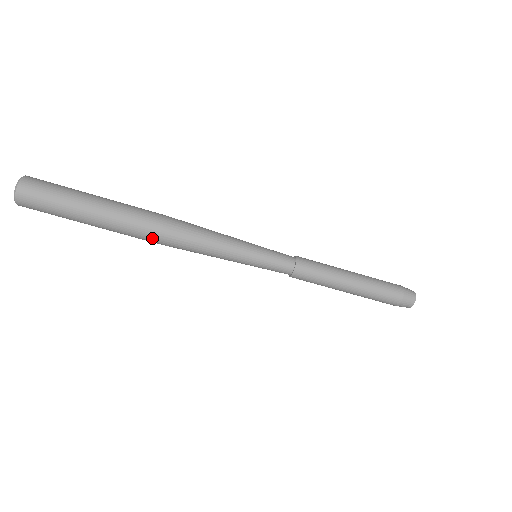
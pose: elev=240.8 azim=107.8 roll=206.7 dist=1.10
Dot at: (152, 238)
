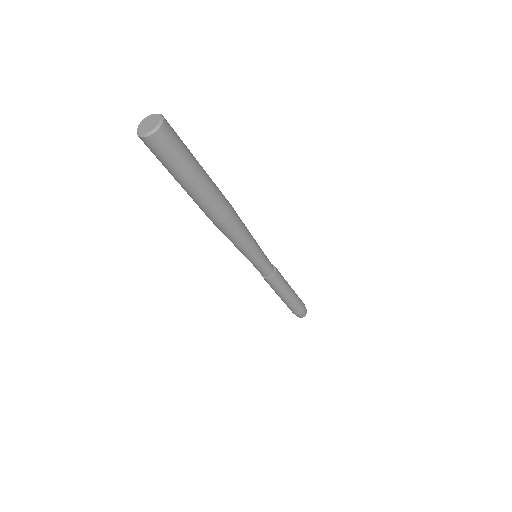
Dot at: (219, 218)
